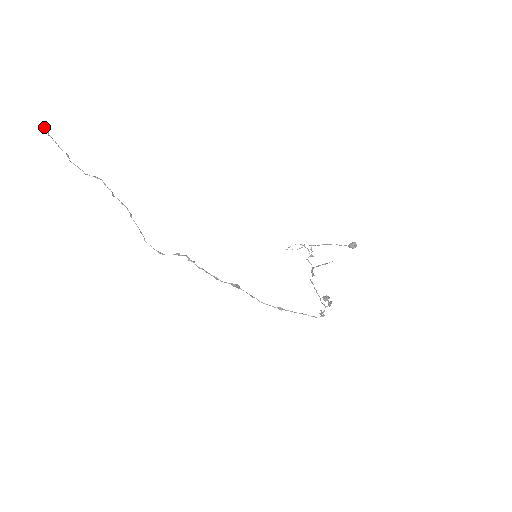
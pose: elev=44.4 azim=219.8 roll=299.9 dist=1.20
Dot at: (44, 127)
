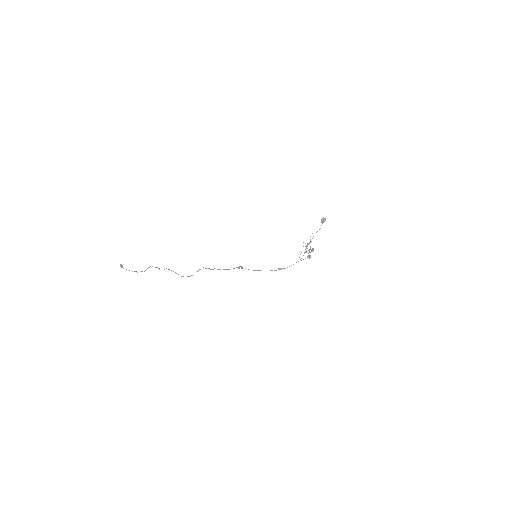
Dot at: (120, 266)
